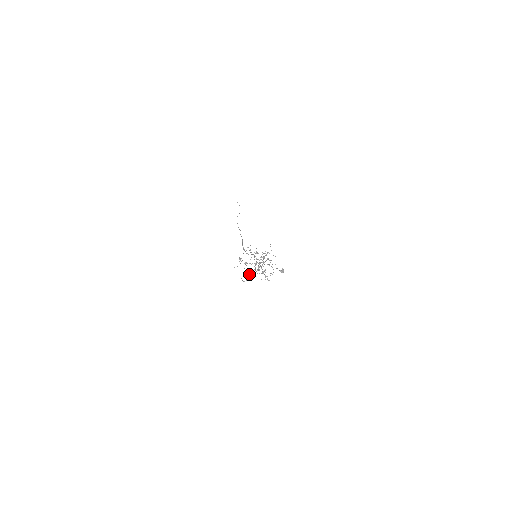
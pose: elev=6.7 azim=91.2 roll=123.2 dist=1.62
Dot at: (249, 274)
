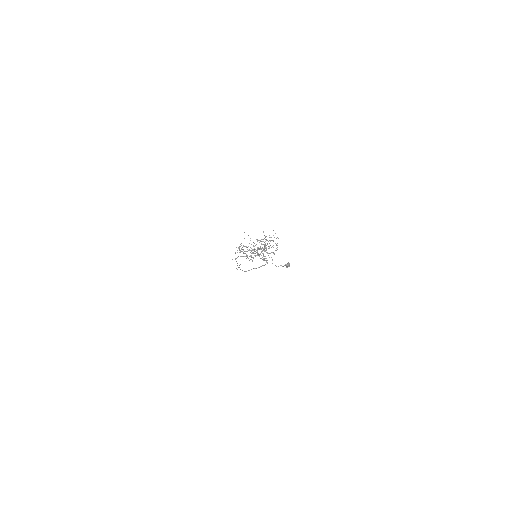
Dot at: occluded
